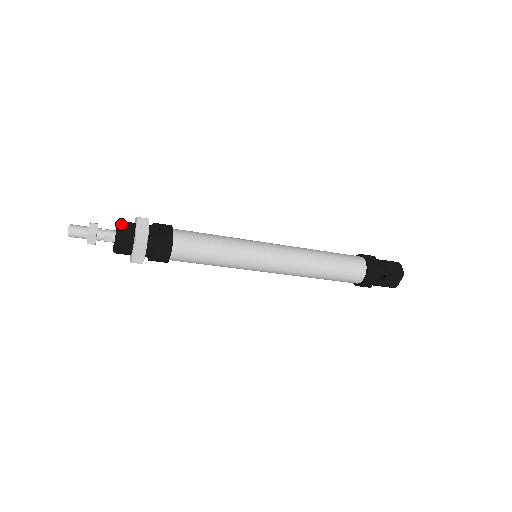
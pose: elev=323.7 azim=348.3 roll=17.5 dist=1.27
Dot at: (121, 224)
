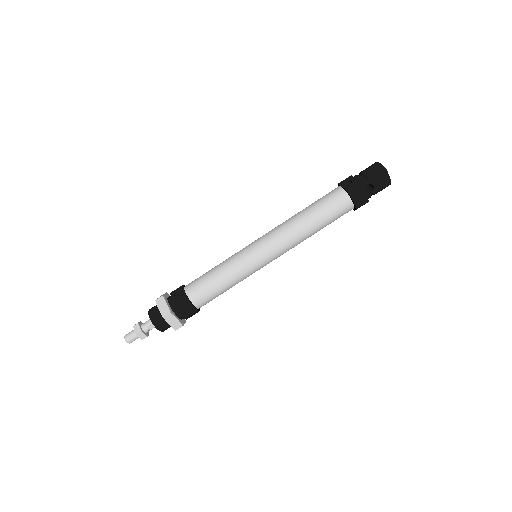
Dot at: (150, 312)
